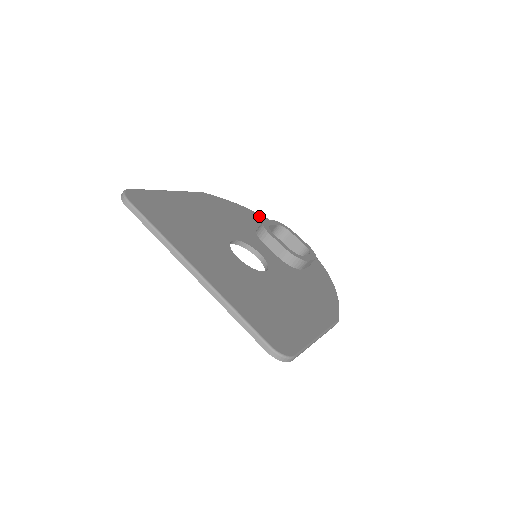
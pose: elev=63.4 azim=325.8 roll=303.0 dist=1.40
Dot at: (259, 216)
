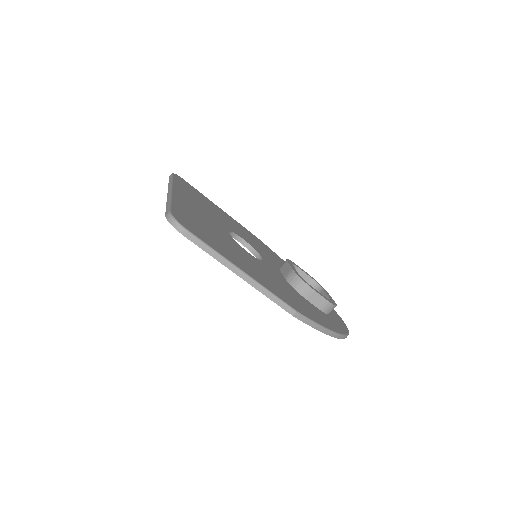
Dot at: occluded
